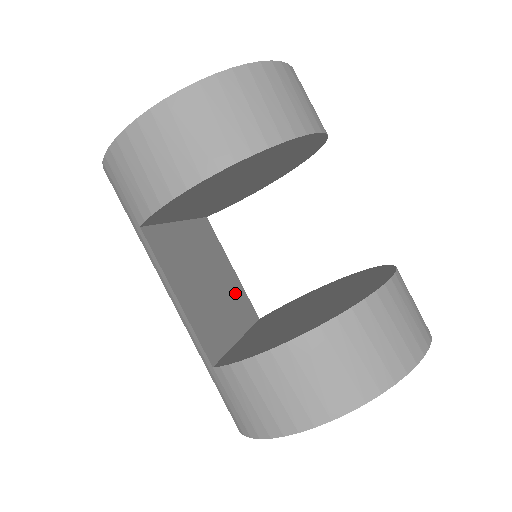
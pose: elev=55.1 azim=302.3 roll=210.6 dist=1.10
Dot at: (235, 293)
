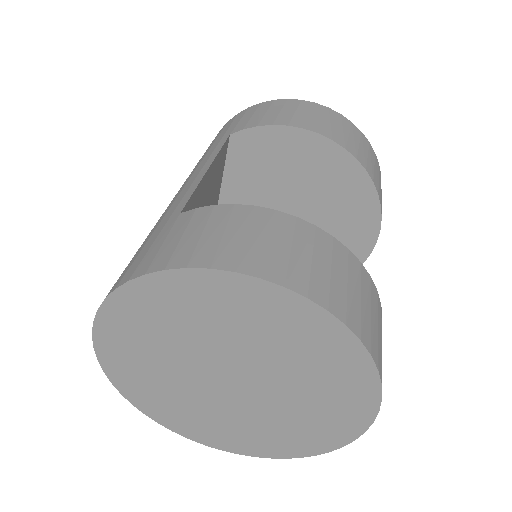
Dot at: occluded
